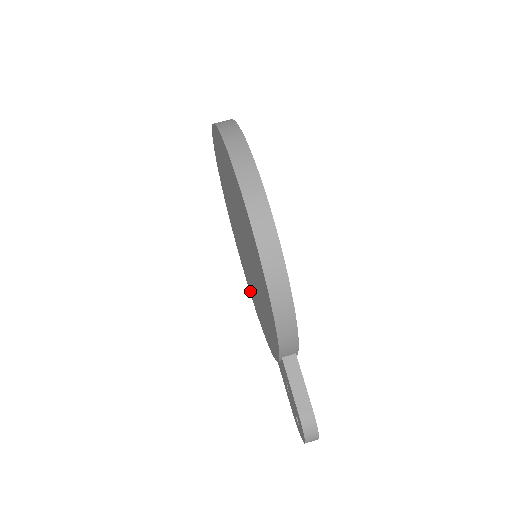
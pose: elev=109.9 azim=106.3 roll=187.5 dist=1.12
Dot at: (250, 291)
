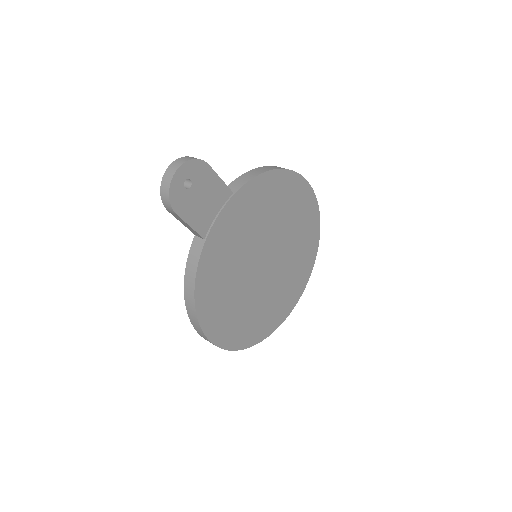
Dot at: occluded
